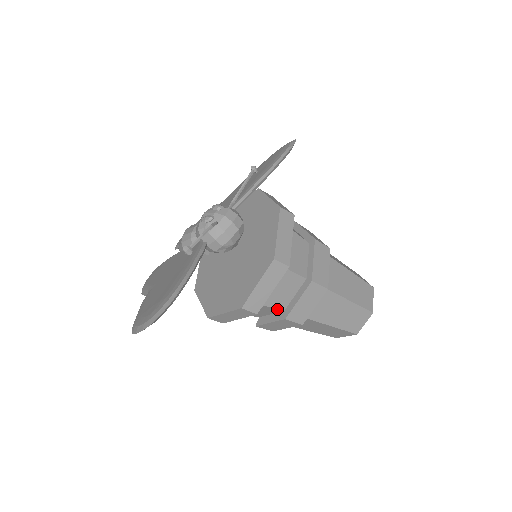
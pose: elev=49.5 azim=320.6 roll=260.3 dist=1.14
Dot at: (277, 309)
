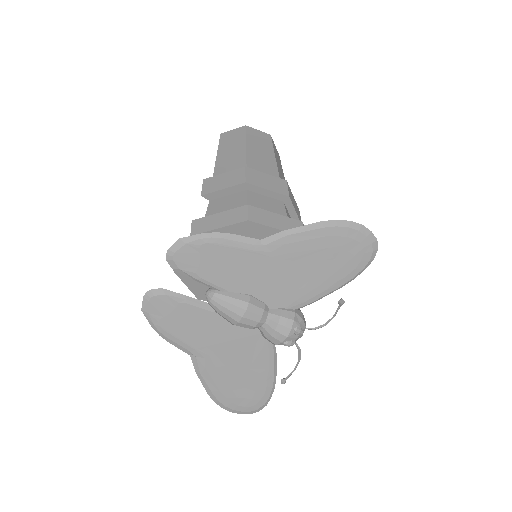
Dot at: occluded
